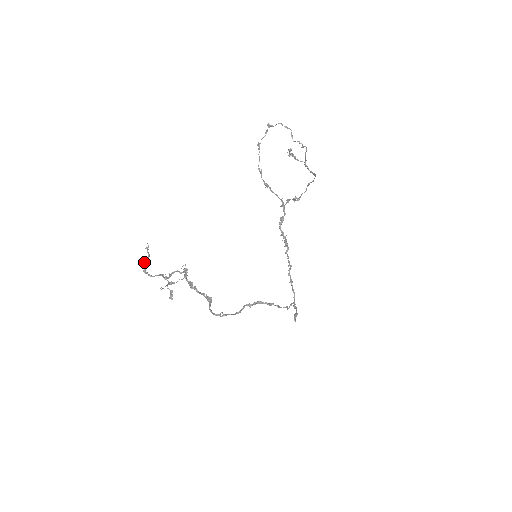
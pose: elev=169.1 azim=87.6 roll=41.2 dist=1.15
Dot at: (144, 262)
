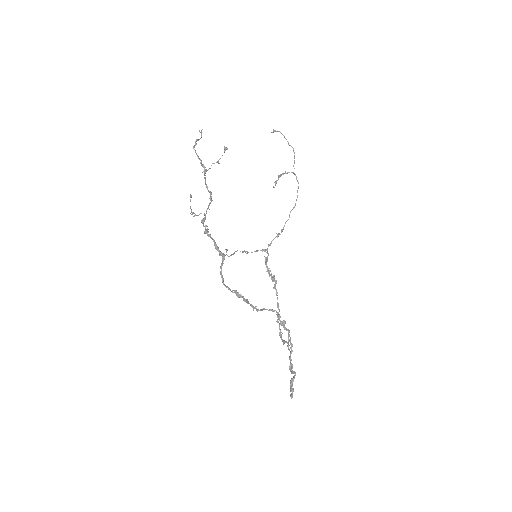
Dot at: (196, 139)
